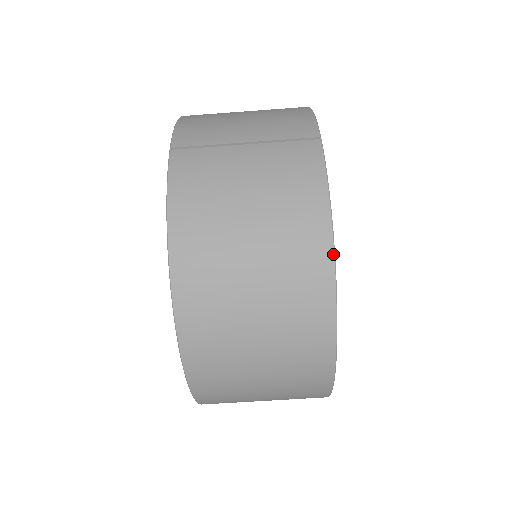
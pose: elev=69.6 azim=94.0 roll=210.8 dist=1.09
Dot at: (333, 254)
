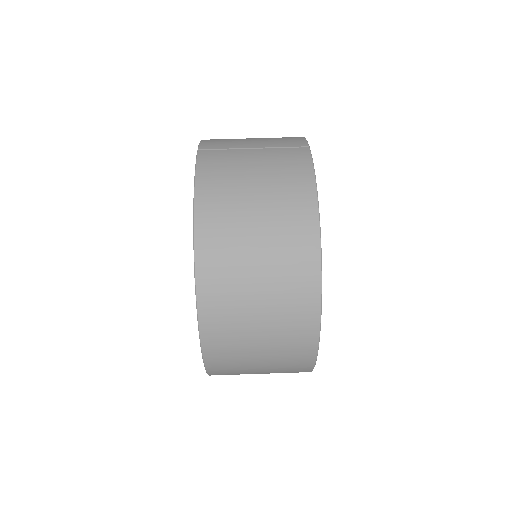
Dot at: (318, 217)
